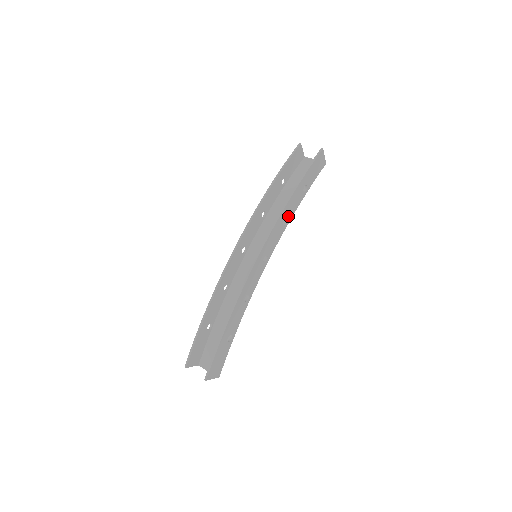
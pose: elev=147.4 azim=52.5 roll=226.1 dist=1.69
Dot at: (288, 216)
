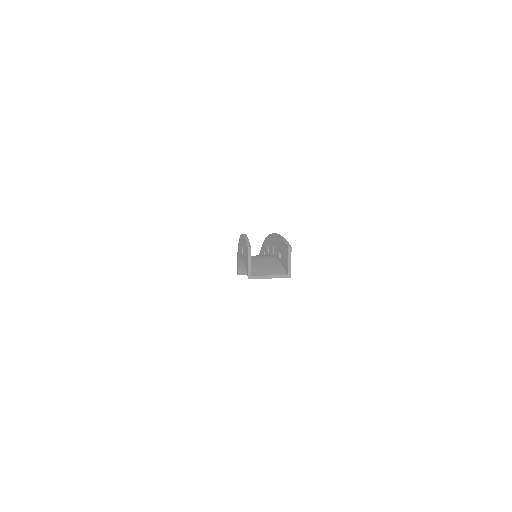
Dot at: occluded
